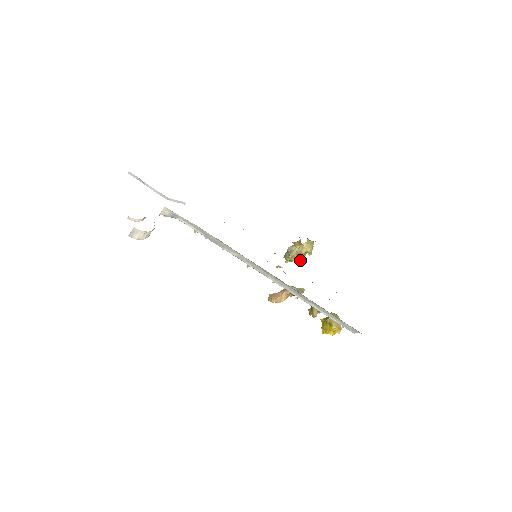
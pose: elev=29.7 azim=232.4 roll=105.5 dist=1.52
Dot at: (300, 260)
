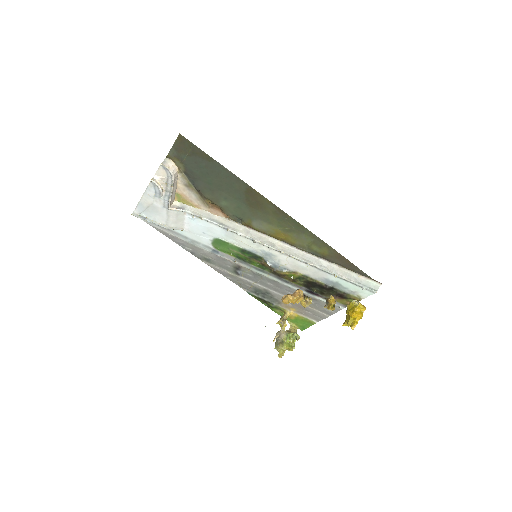
Dot at: (292, 348)
